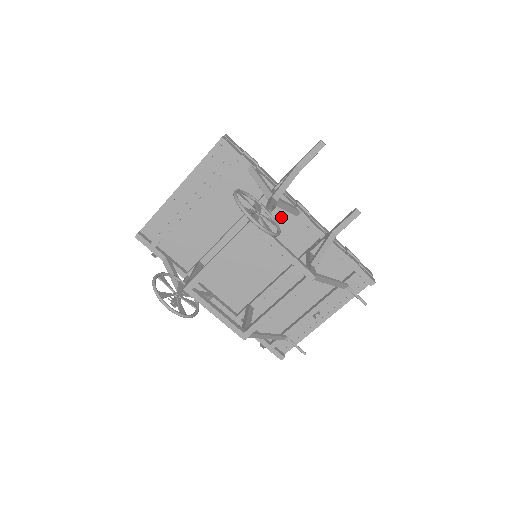
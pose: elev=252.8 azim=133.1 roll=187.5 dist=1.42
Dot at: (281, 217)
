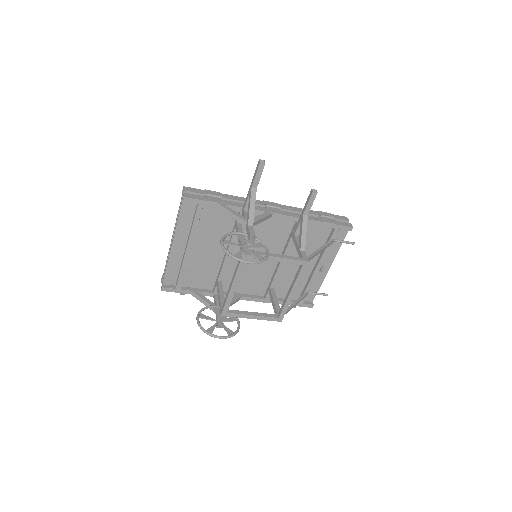
Dot at: occluded
